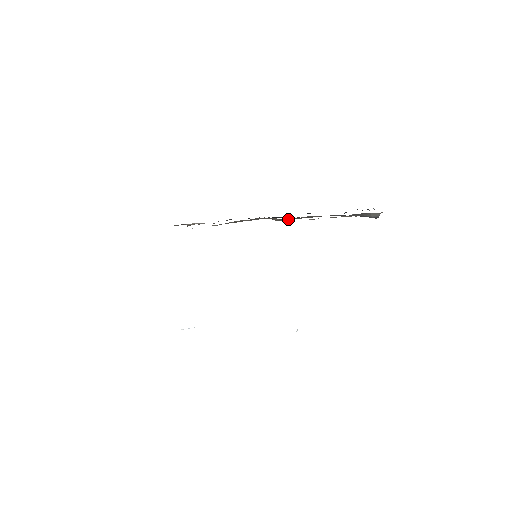
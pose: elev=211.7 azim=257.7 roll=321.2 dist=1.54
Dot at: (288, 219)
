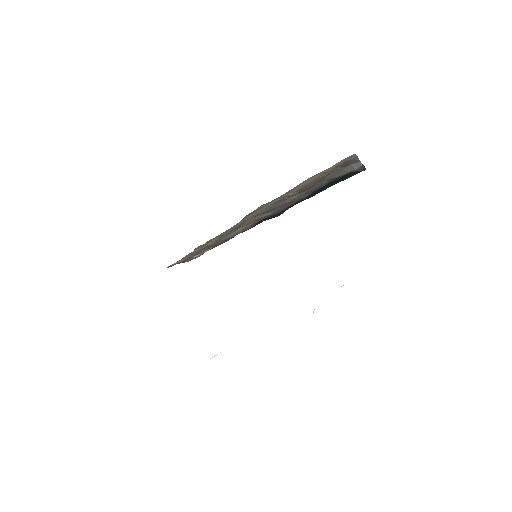
Dot at: (272, 206)
